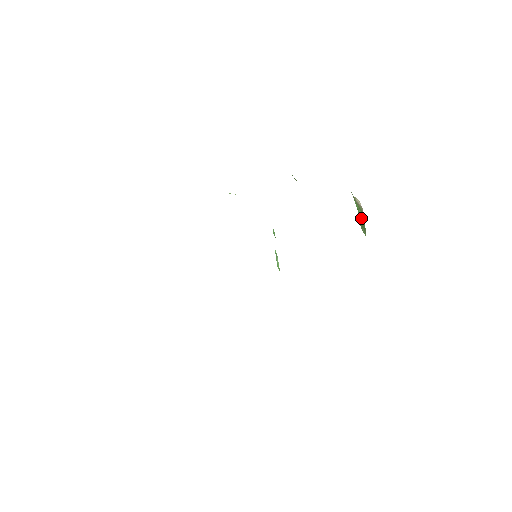
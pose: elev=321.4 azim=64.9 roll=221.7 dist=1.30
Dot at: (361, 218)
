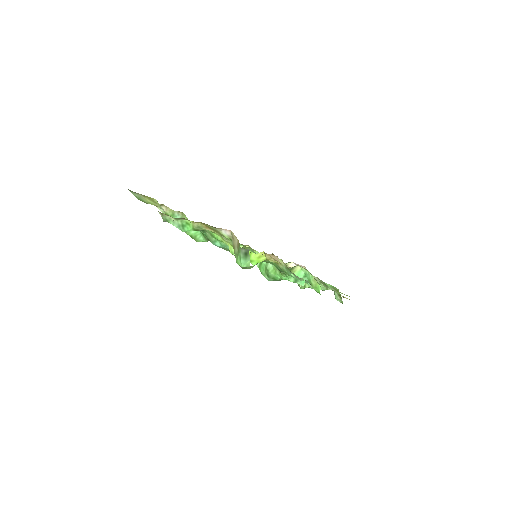
Dot at: occluded
